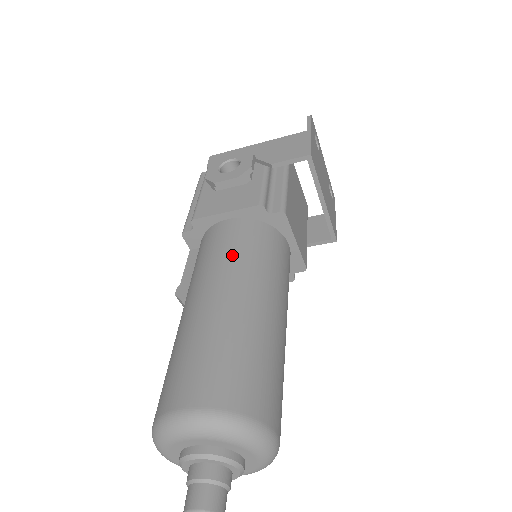
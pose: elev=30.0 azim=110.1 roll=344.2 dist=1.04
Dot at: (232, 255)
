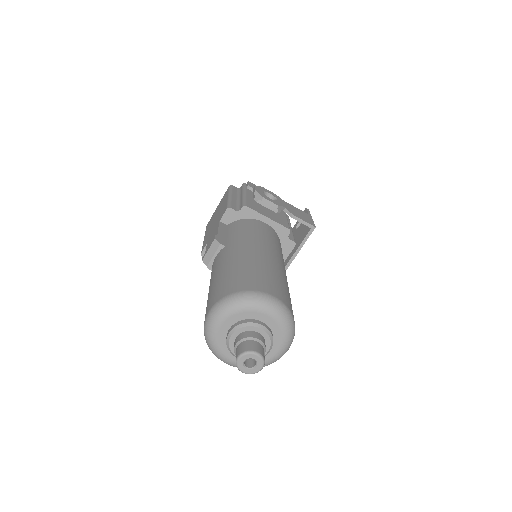
Dot at: (273, 242)
